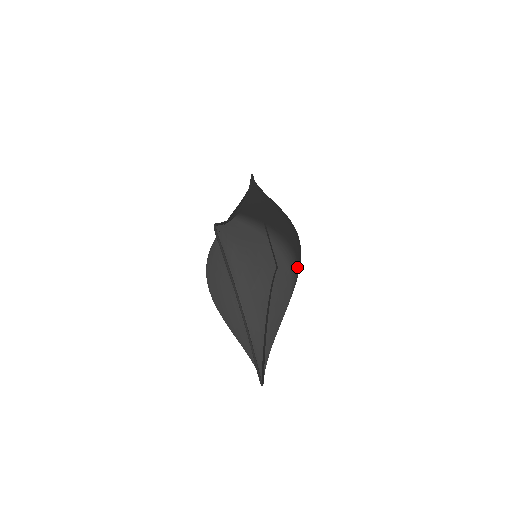
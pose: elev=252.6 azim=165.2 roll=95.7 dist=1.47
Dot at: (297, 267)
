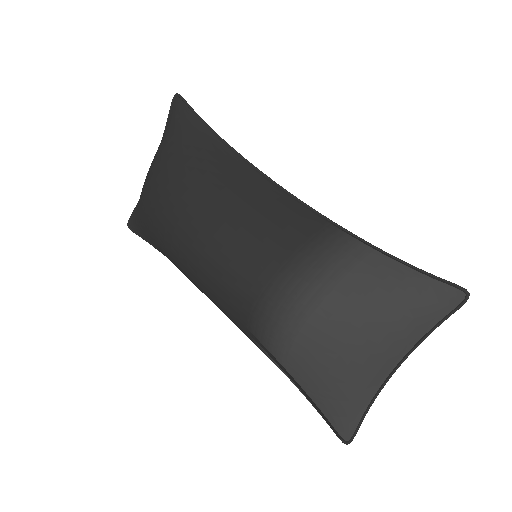
Dot at: occluded
